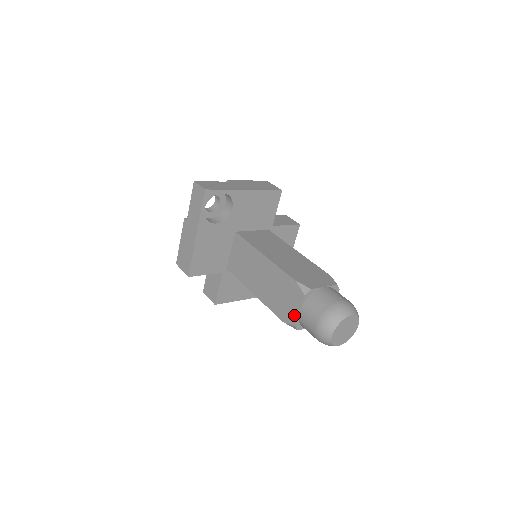
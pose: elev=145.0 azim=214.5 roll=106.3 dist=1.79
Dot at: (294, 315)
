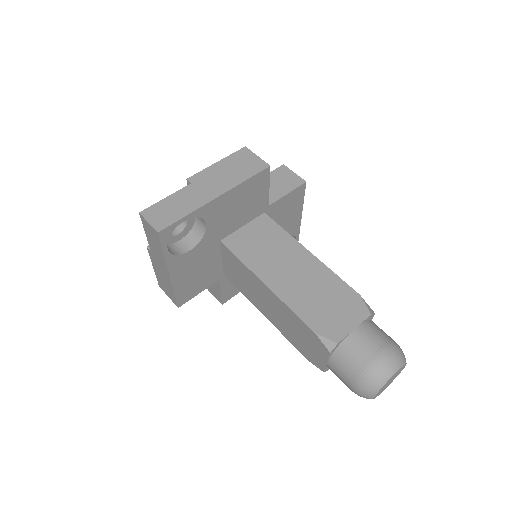
Dot at: (320, 362)
